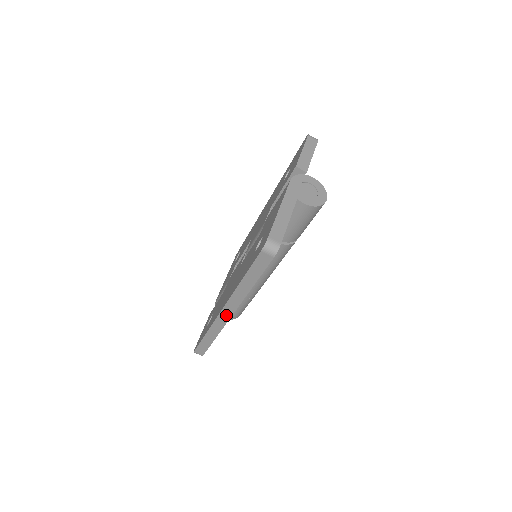
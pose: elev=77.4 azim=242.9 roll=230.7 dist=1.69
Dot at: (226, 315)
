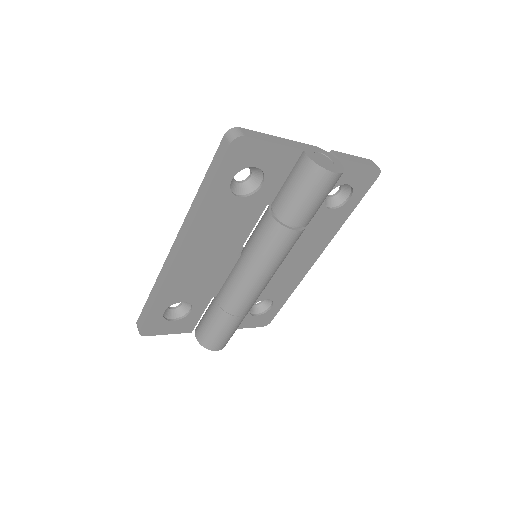
Dot at: (174, 251)
